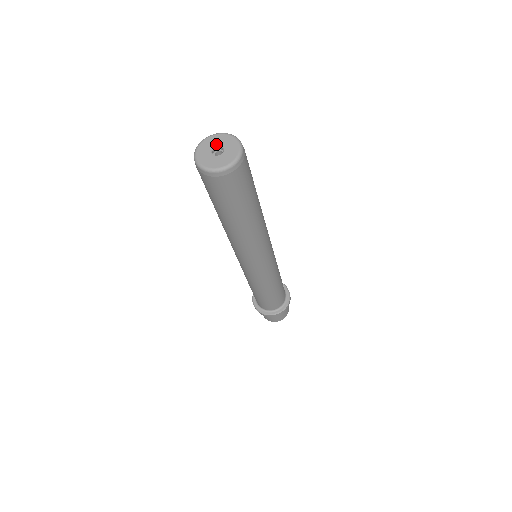
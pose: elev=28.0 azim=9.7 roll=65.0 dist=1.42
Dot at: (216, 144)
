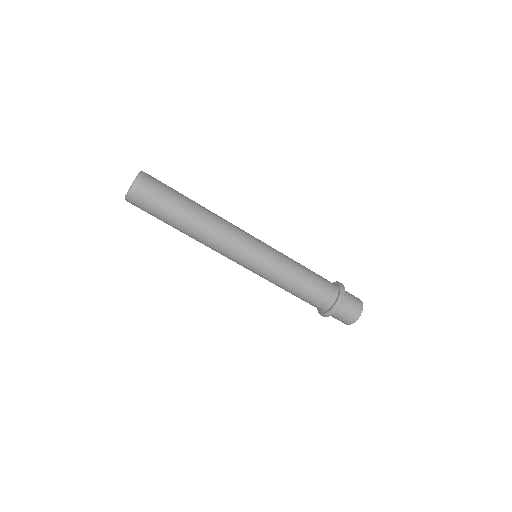
Dot at: occluded
